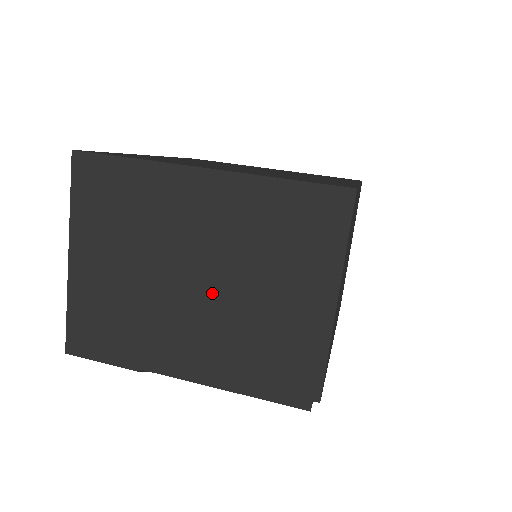
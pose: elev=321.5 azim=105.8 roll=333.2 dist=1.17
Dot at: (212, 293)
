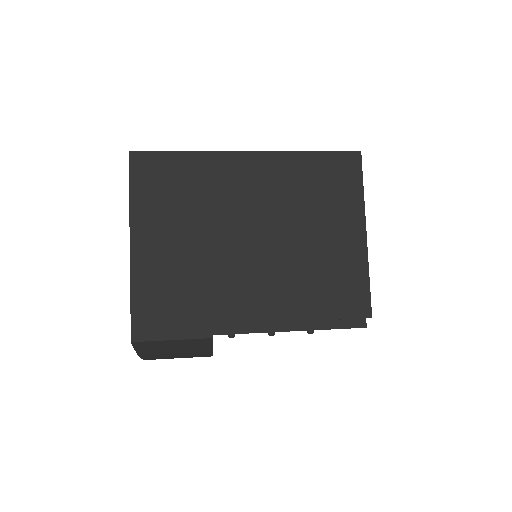
Dot at: (270, 248)
